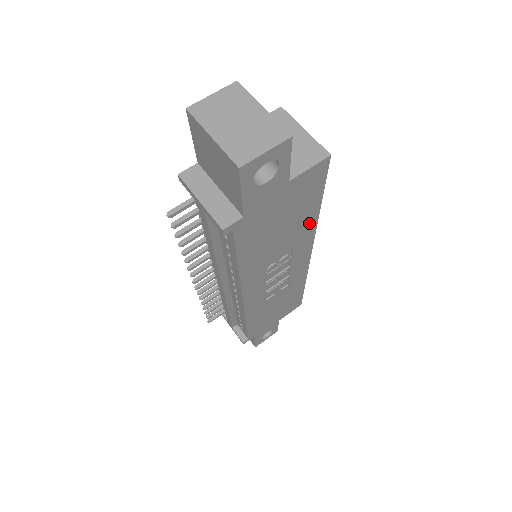
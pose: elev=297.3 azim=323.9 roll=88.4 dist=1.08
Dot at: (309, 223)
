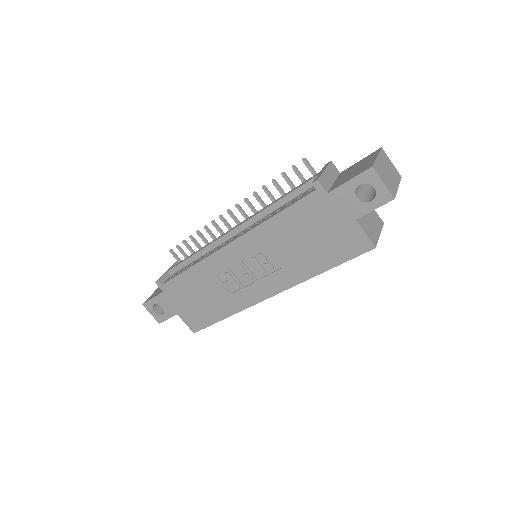
Dot at: (308, 270)
